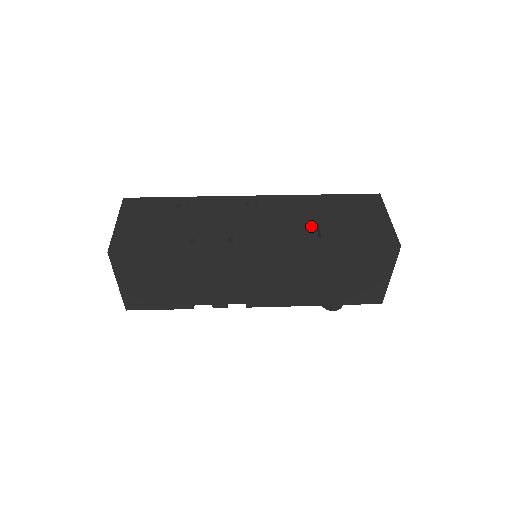
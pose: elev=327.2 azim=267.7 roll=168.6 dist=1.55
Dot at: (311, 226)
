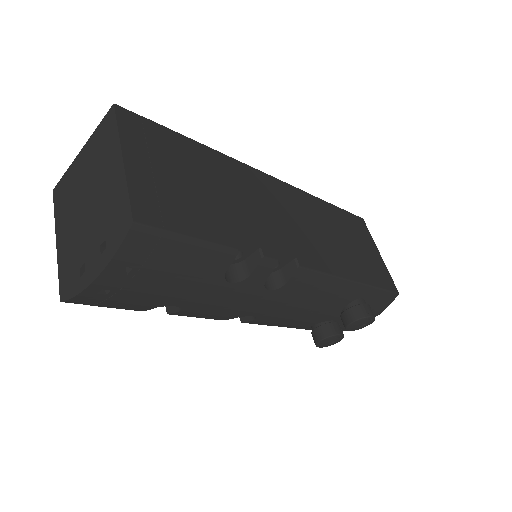
Dot at: occluded
